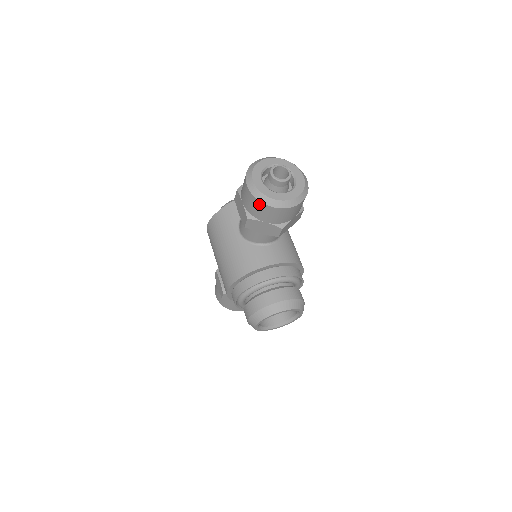
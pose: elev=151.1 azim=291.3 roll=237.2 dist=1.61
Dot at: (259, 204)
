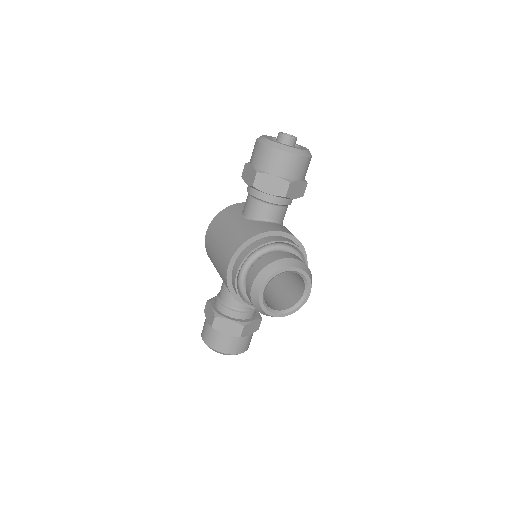
Dot at: (270, 151)
